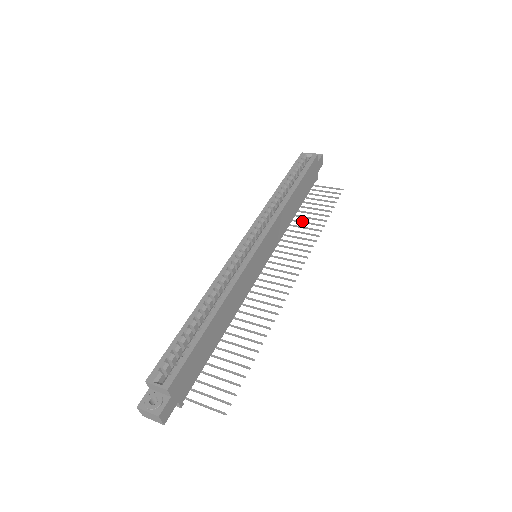
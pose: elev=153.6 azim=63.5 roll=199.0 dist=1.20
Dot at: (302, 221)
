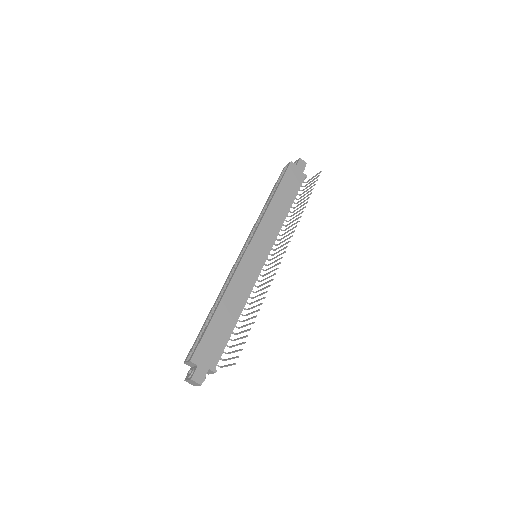
Dot at: (294, 213)
